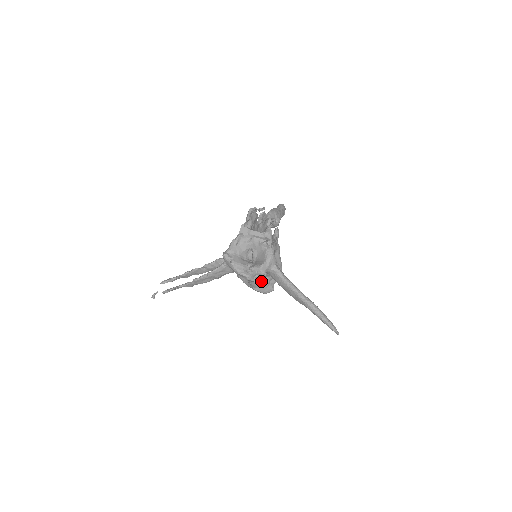
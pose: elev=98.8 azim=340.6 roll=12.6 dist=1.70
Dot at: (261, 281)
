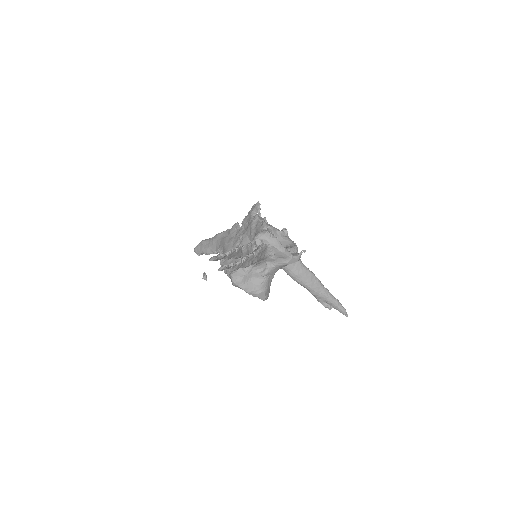
Dot at: (272, 278)
